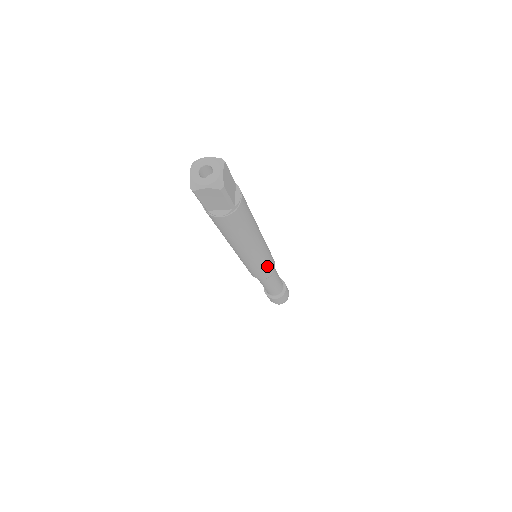
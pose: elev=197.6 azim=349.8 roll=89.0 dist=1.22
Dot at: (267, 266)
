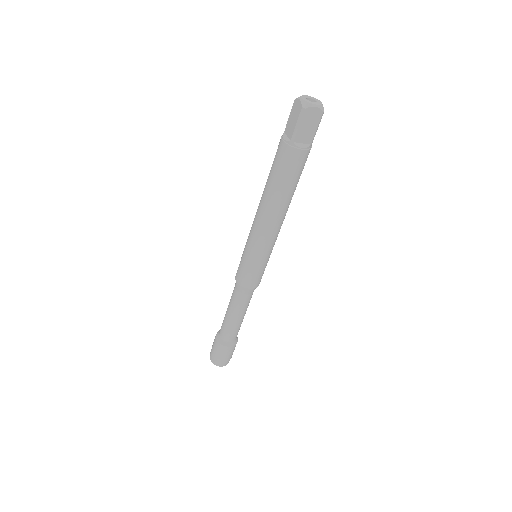
Dot at: (266, 265)
